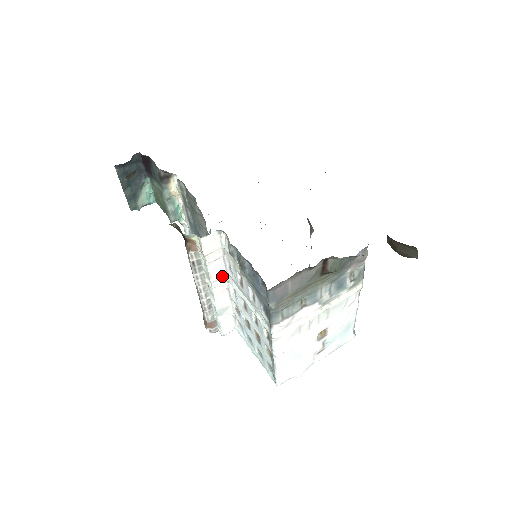
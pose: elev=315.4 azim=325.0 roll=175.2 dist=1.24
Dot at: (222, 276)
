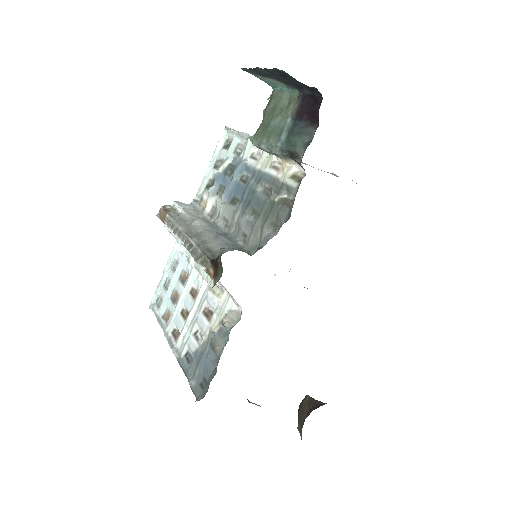
Dot at: occluded
